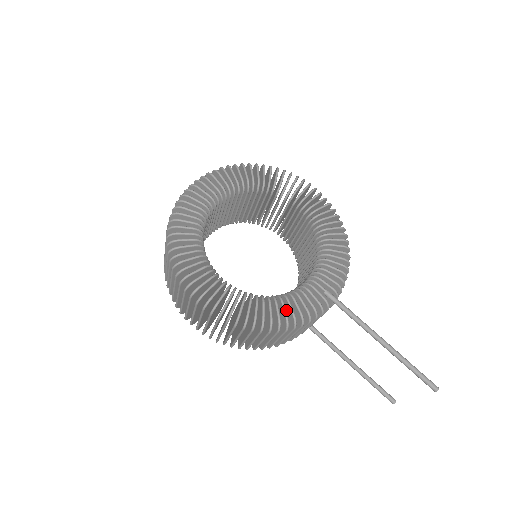
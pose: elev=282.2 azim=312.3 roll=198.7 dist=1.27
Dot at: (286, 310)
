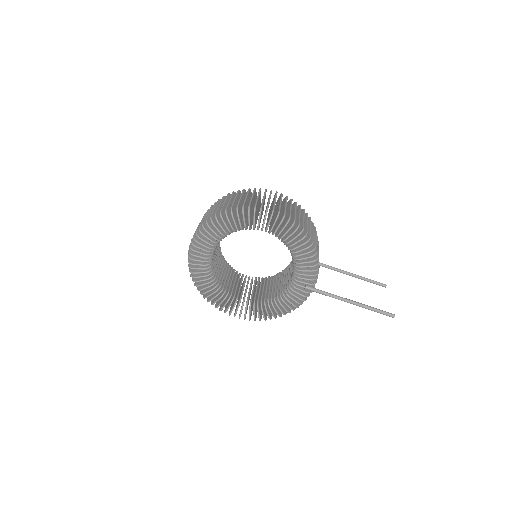
Dot at: (286, 301)
